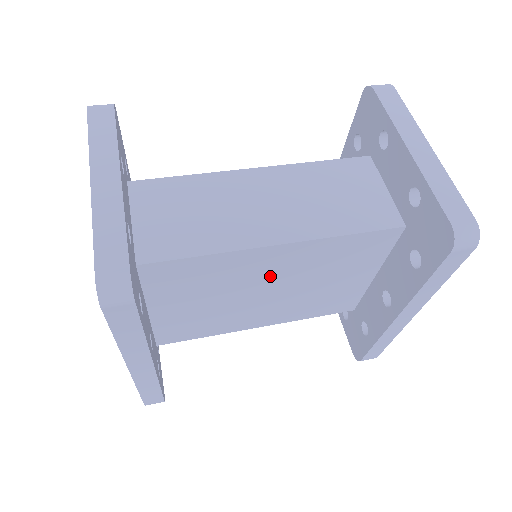
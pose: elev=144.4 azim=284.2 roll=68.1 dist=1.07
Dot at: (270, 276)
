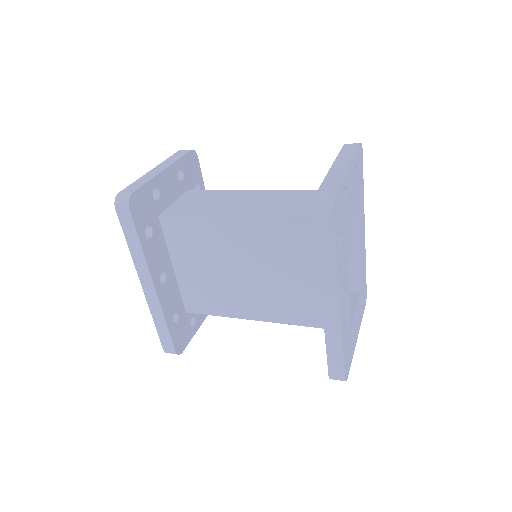
Dot at: (241, 253)
